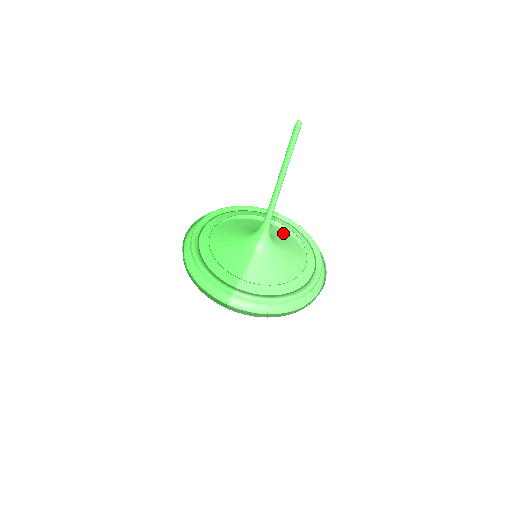
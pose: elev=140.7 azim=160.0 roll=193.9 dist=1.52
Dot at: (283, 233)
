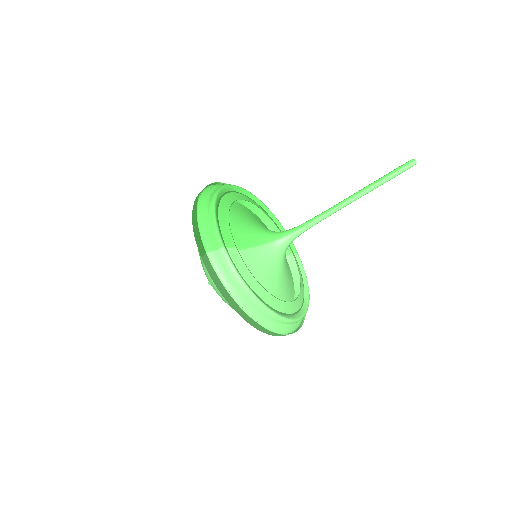
Dot at: (289, 268)
